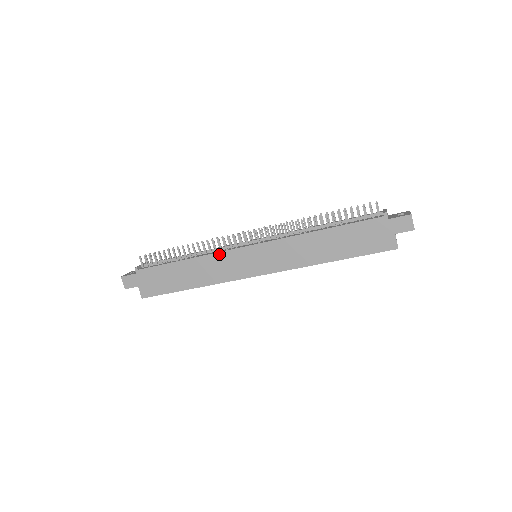
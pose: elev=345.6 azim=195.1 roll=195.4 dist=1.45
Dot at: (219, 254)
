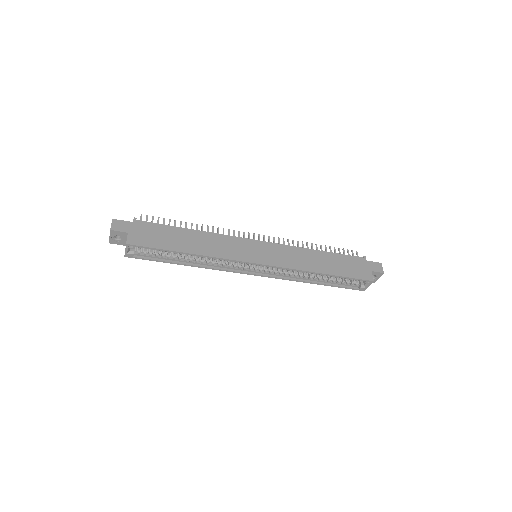
Dot at: (228, 237)
